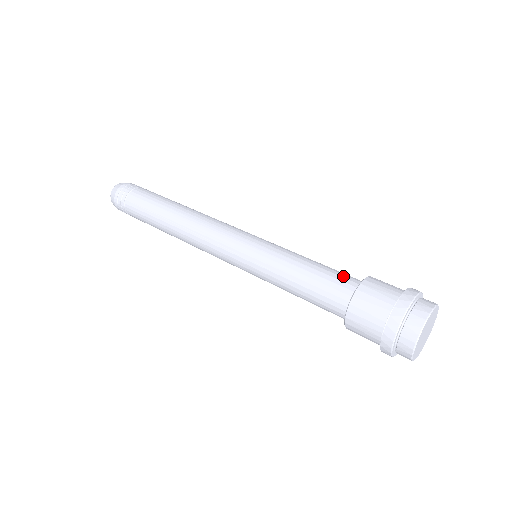
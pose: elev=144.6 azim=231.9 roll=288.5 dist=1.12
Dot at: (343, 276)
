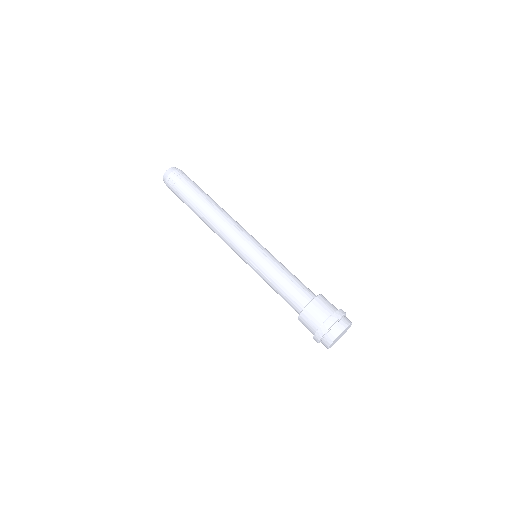
Dot at: (301, 293)
